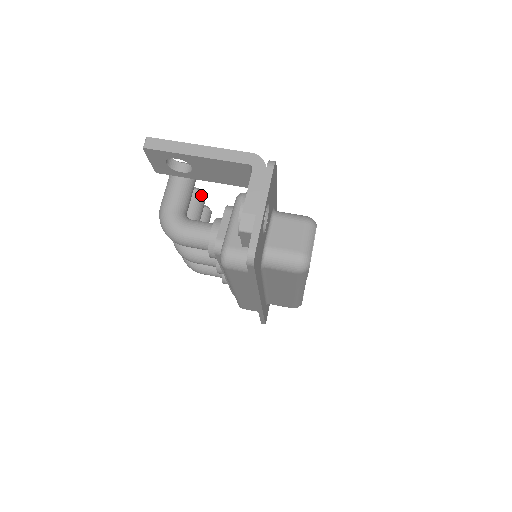
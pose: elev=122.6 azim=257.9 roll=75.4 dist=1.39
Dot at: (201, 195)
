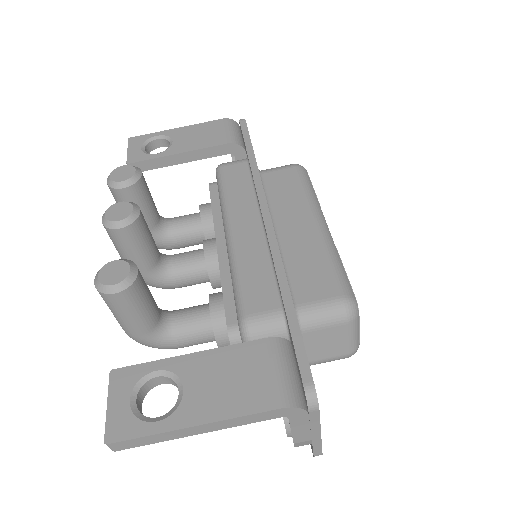
Dot at: (137, 225)
